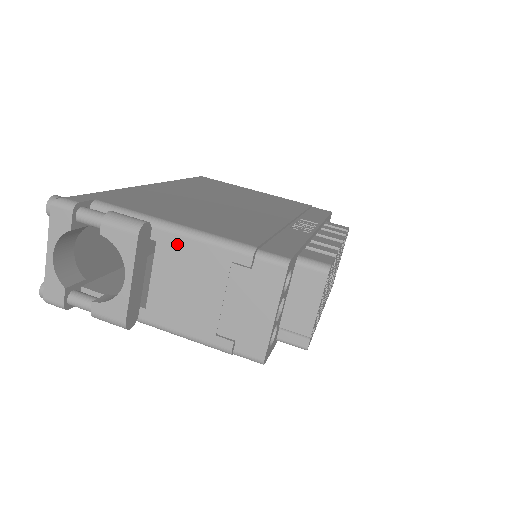
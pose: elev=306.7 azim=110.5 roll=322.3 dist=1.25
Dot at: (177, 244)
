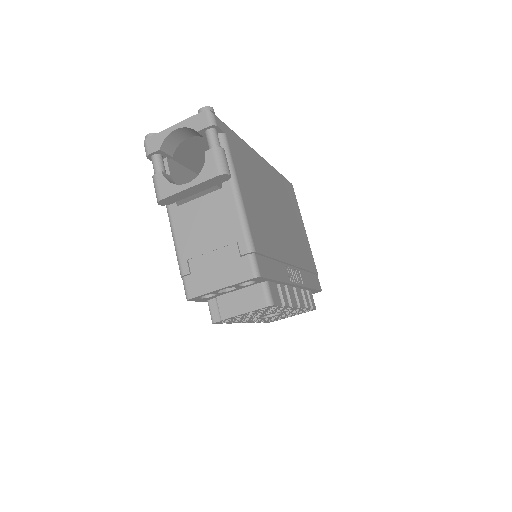
Dot at: (228, 202)
